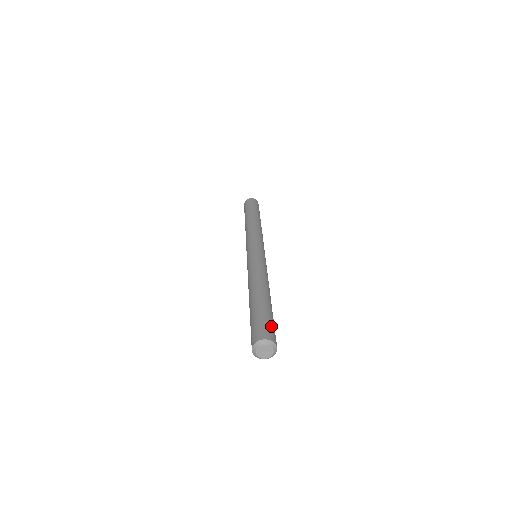
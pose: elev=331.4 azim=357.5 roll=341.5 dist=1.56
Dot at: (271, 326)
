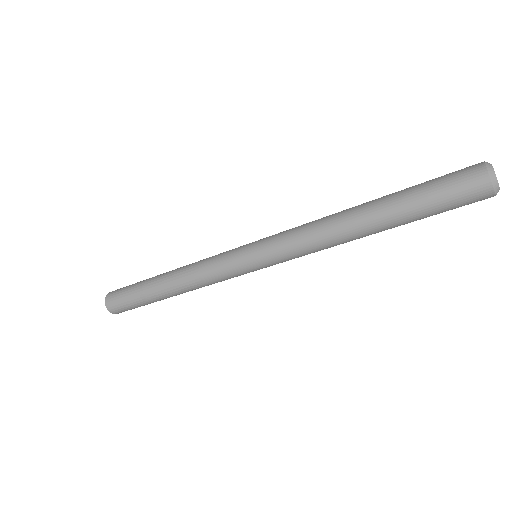
Dot at: occluded
